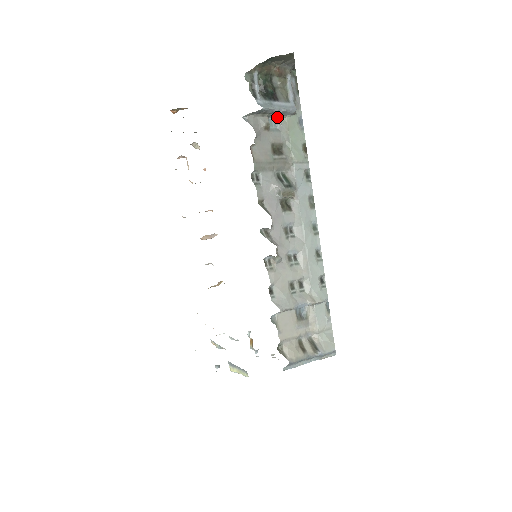
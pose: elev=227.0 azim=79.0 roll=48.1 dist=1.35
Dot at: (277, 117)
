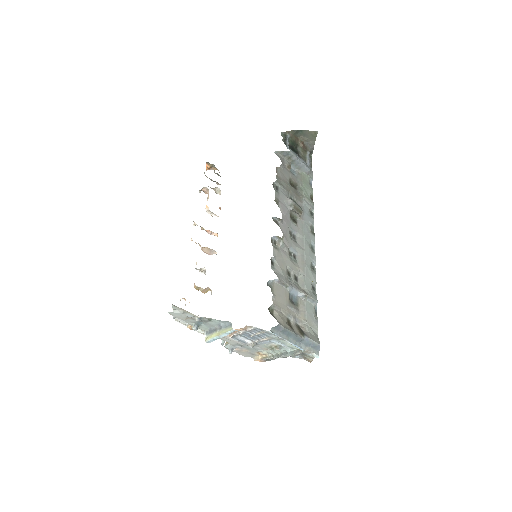
Dot at: (296, 169)
